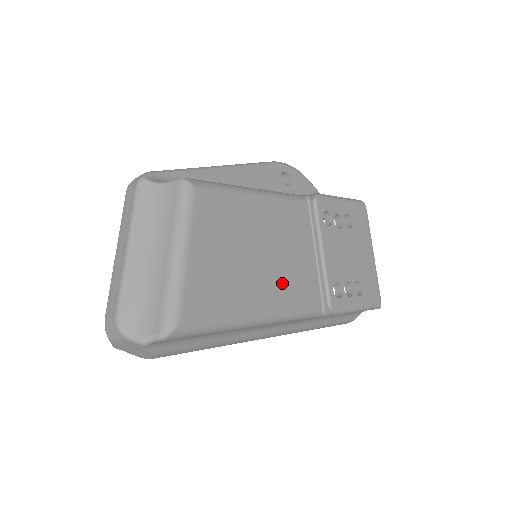
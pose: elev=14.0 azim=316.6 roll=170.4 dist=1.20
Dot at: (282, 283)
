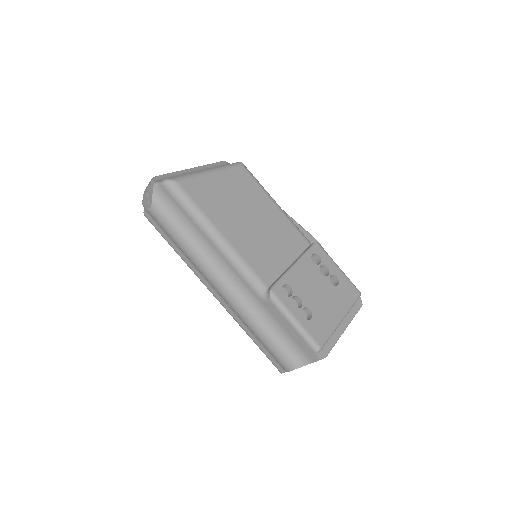
Dot at: (251, 244)
